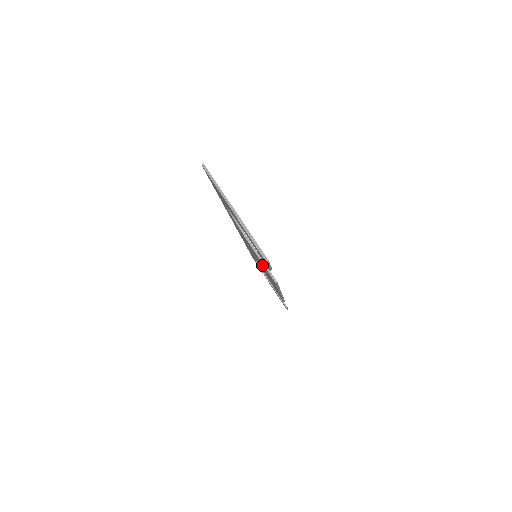
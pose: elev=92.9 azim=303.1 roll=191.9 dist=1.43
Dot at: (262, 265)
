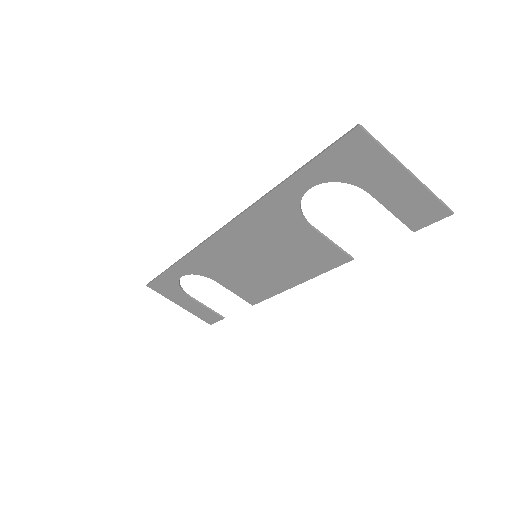
Dot at: (304, 254)
